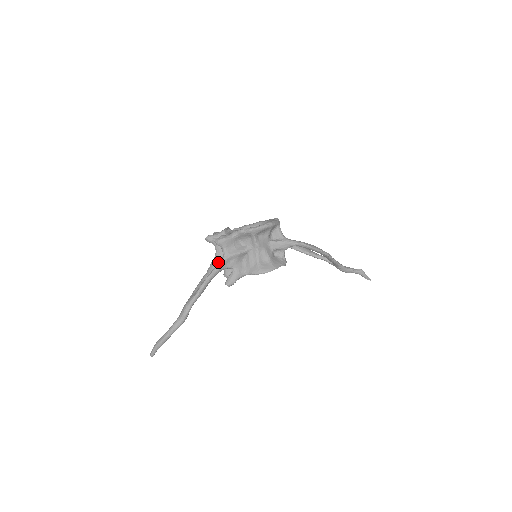
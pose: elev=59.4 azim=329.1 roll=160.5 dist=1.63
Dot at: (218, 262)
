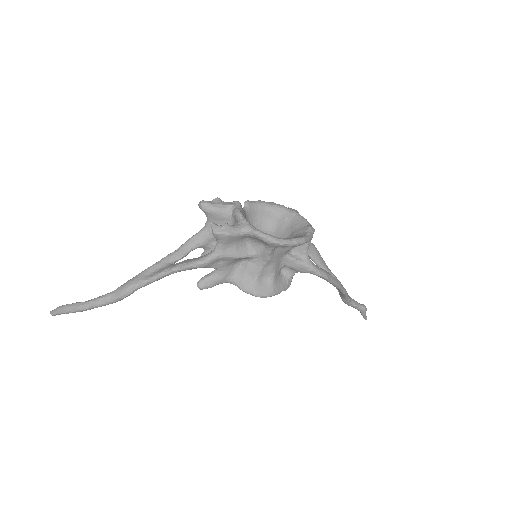
Dot at: (201, 243)
